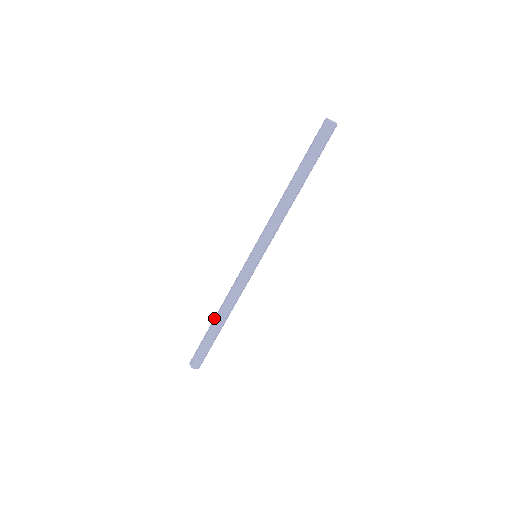
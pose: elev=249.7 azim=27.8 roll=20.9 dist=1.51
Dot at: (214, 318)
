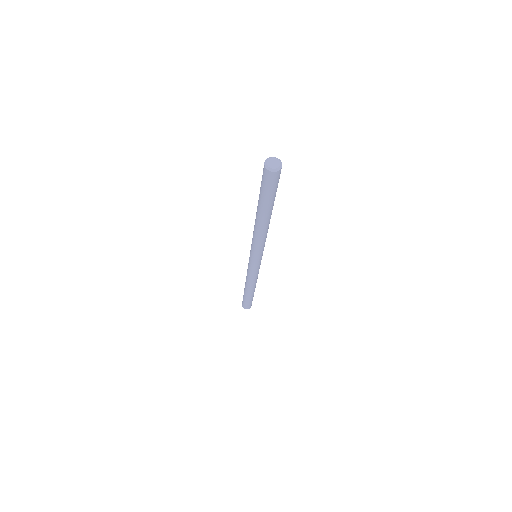
Dot at: occluded
